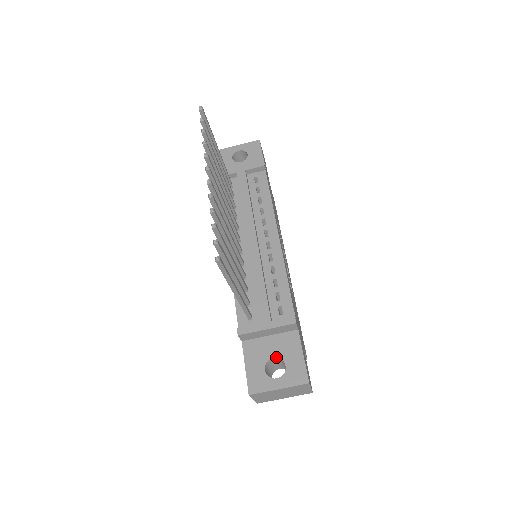
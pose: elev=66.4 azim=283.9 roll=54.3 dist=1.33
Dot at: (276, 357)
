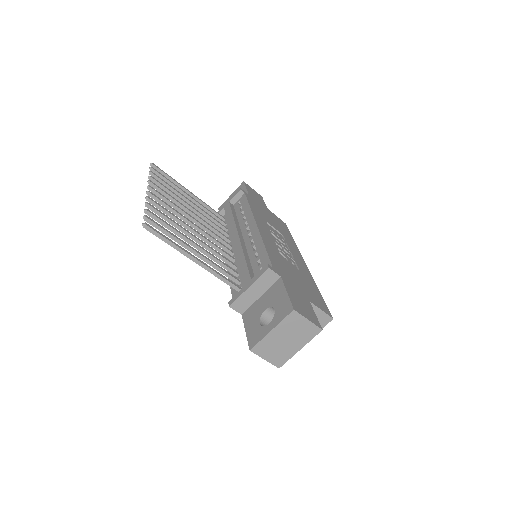
Dot at: (267, 308)
